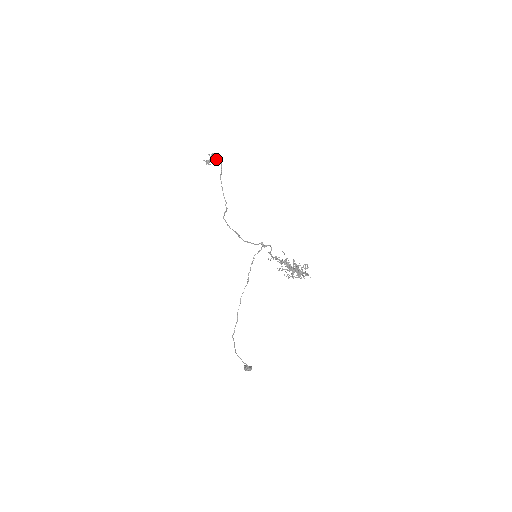
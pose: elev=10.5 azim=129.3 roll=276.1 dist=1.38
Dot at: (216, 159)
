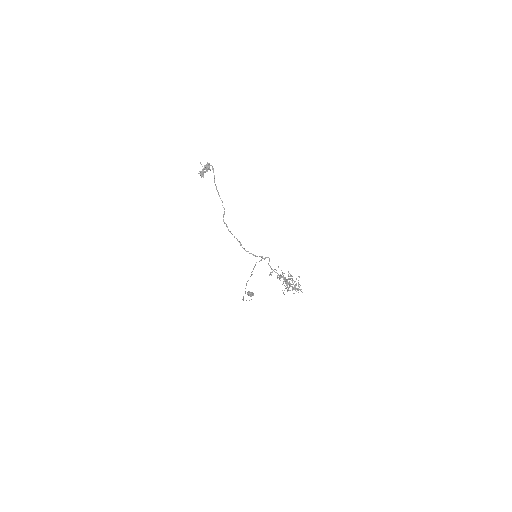
Dot at: (208, 169)
